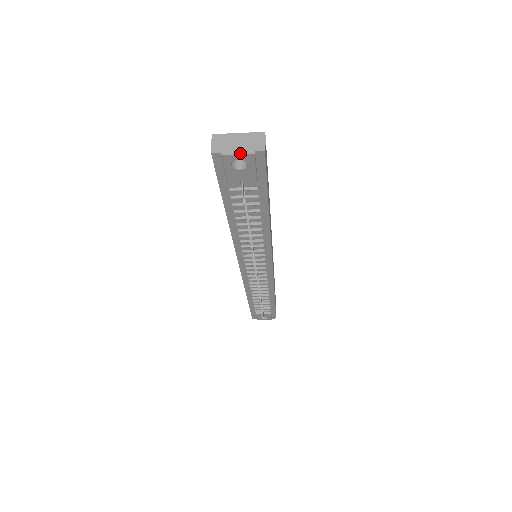
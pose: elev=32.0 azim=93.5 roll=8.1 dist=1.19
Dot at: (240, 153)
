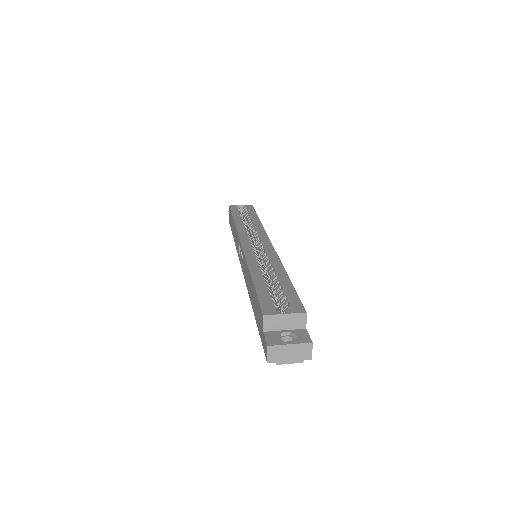
Dot at: (292, 362)
